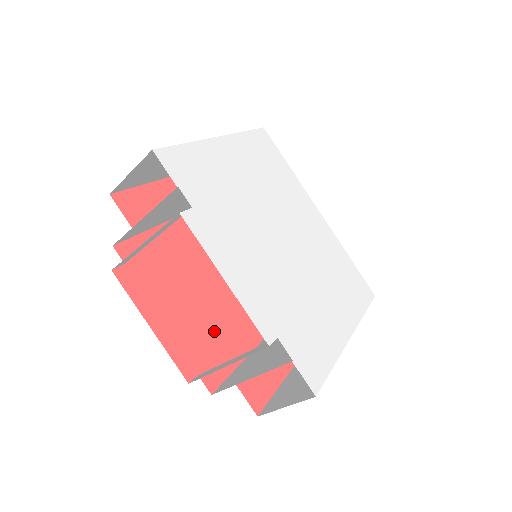
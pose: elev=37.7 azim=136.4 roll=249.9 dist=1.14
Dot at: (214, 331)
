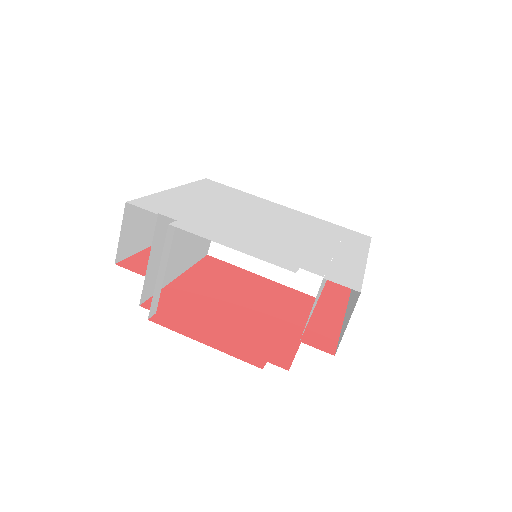
Dot at: (261, 331)
